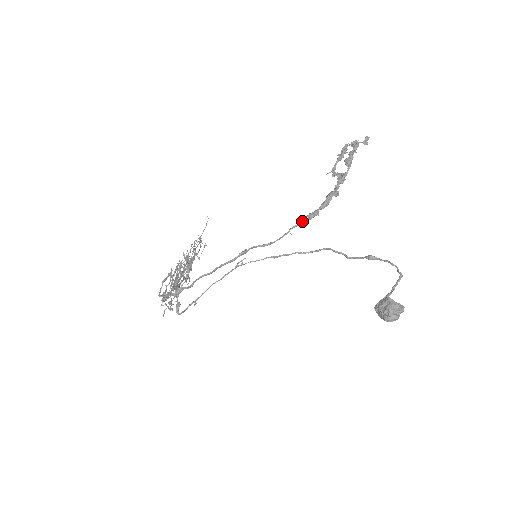
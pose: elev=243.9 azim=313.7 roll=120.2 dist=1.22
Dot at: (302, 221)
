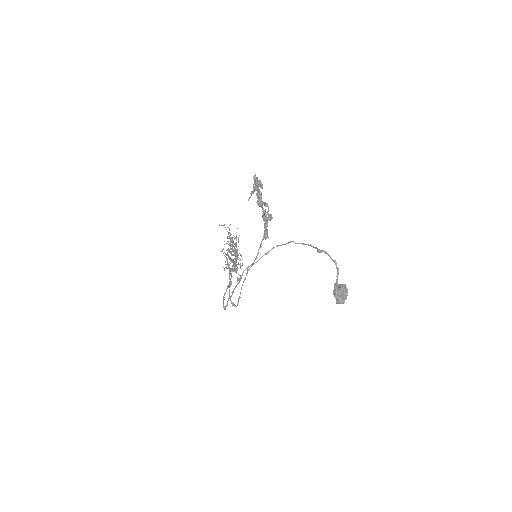
Dot at: (260, 247)
